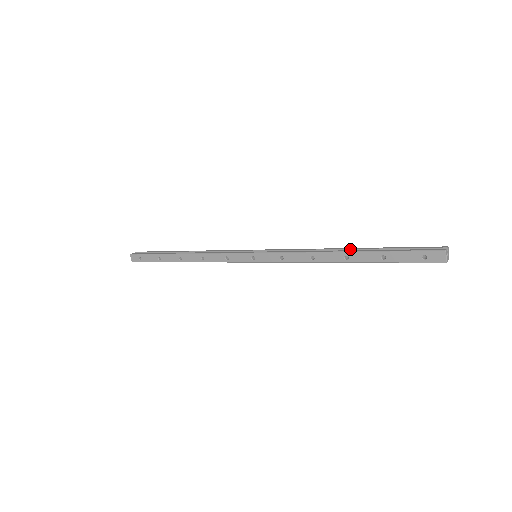
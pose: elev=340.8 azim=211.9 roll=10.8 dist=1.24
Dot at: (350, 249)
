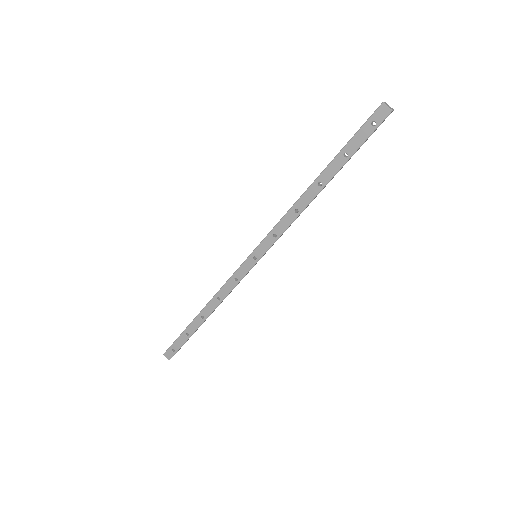
Dot at: occluded
